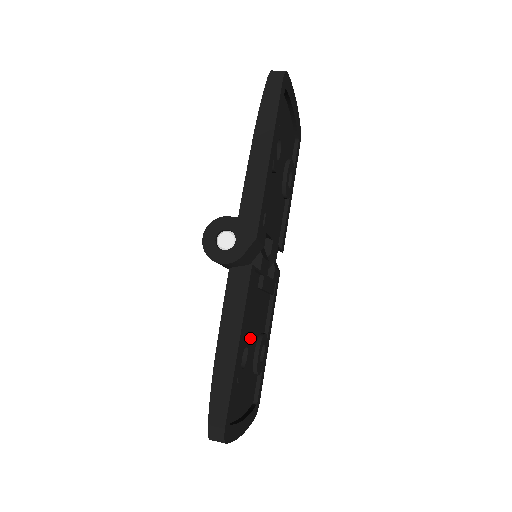
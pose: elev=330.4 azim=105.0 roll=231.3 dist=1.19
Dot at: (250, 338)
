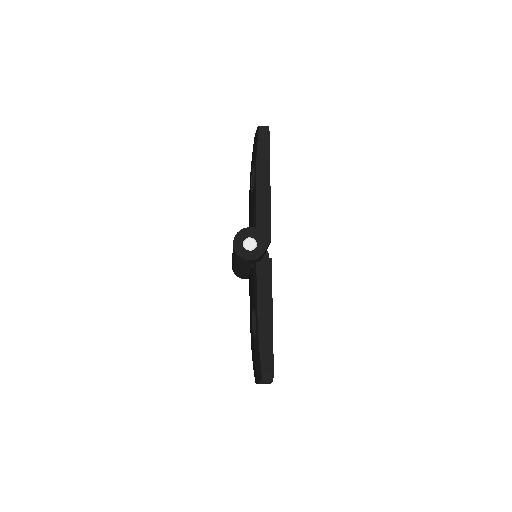
Dot at: occluded
